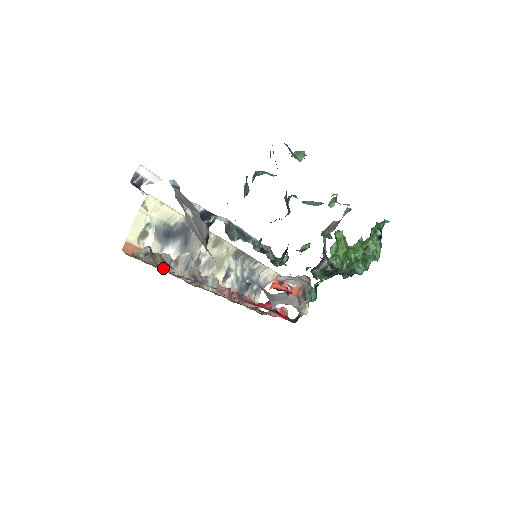
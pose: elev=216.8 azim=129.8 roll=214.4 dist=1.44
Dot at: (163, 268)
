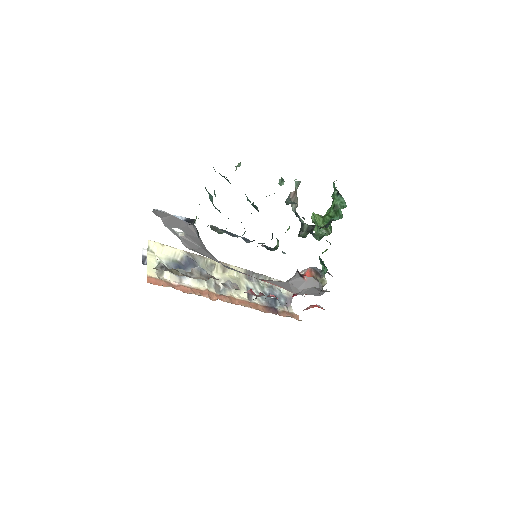
Dot at: (181, 275)
